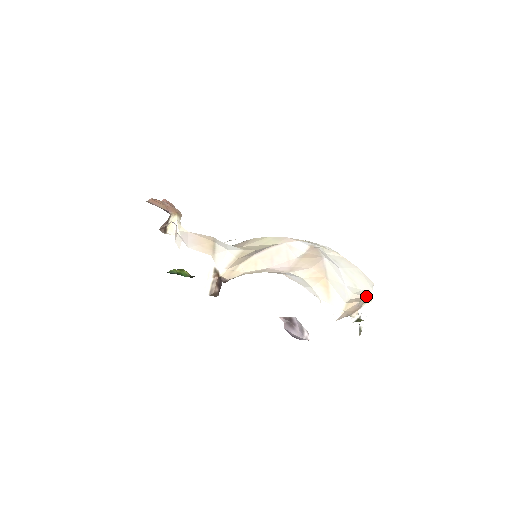
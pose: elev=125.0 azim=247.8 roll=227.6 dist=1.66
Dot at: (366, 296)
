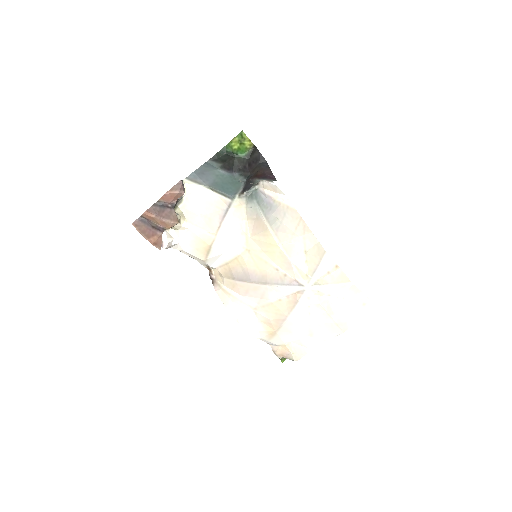
Dot at: (309, 347)
